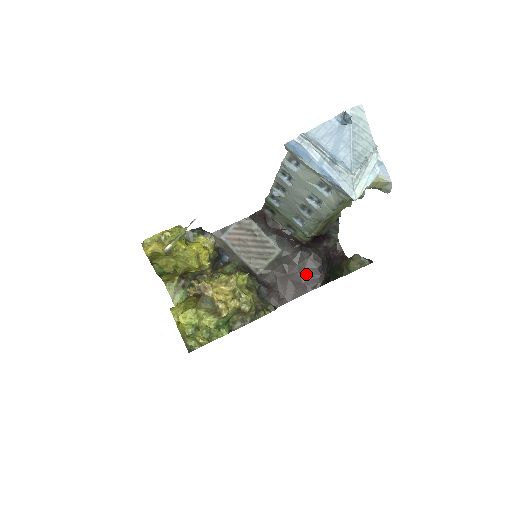
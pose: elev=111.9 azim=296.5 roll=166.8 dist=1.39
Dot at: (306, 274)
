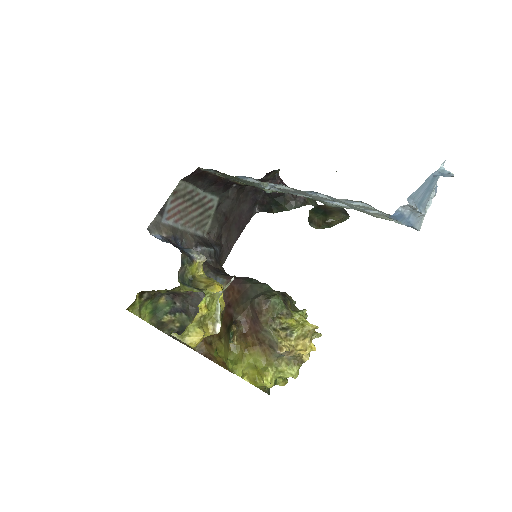
Dot at: (243, 209)
